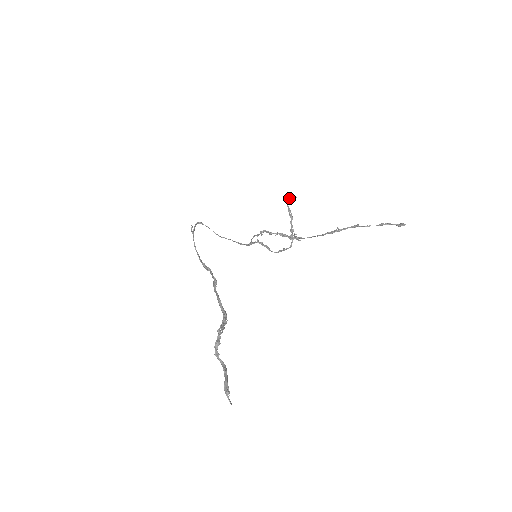
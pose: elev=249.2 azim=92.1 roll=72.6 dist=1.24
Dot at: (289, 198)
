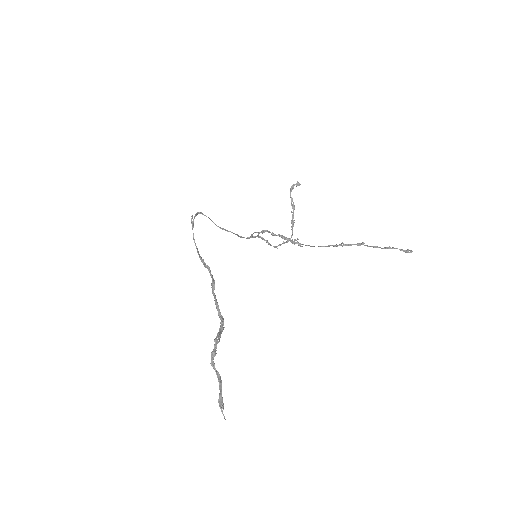
Dot at: (292, 186)
